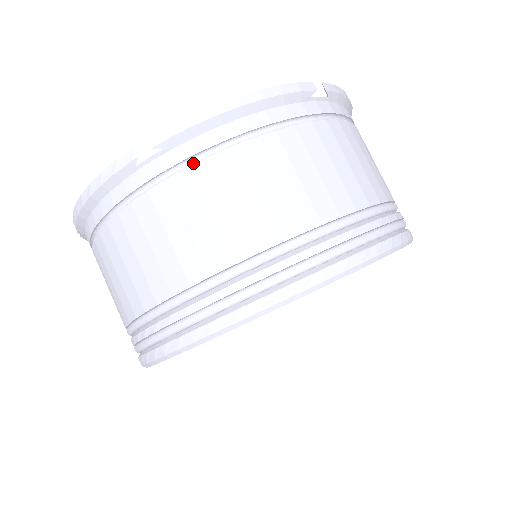
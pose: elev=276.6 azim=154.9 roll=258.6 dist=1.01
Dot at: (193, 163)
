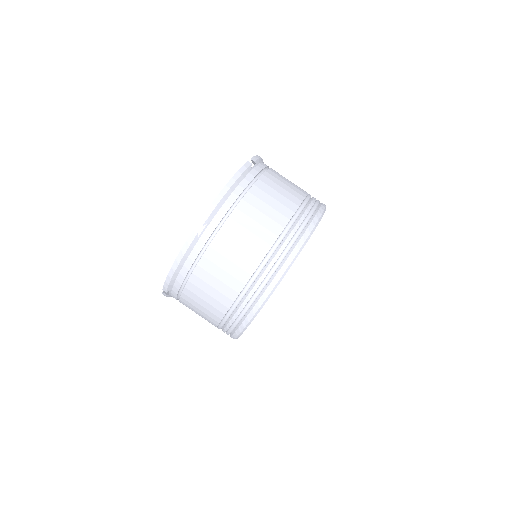
Dot at: (223, 223)
